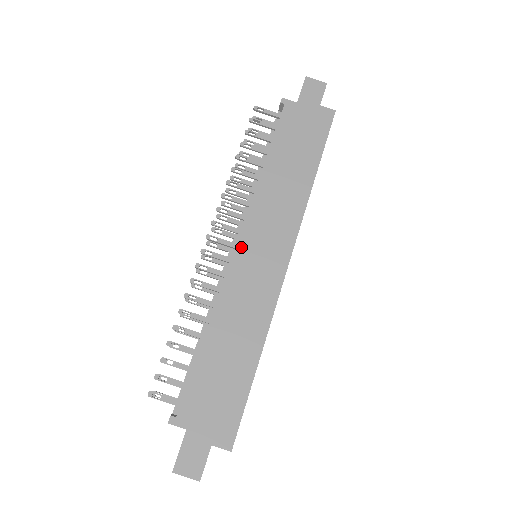
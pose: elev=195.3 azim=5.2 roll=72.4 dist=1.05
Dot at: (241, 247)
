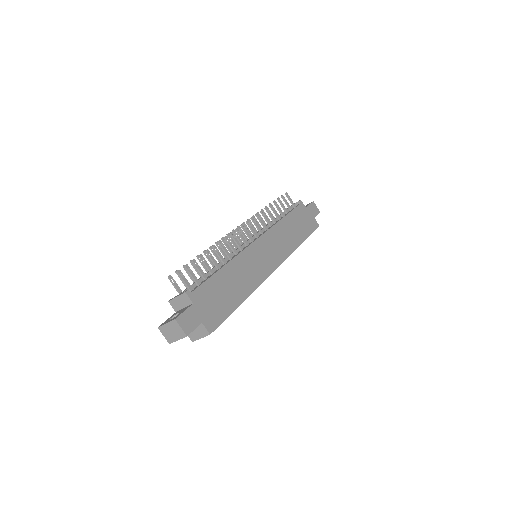
Dot at: (258, 243)
